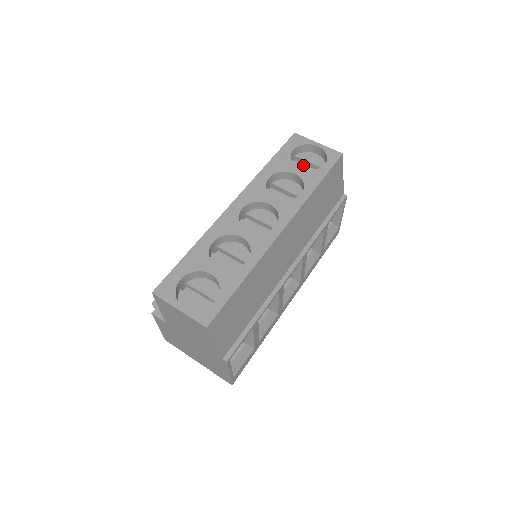
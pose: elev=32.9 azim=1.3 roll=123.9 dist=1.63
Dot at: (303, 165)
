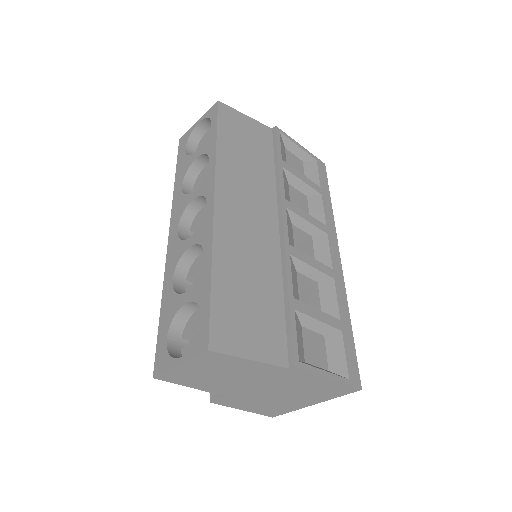
Dot at: occluded
